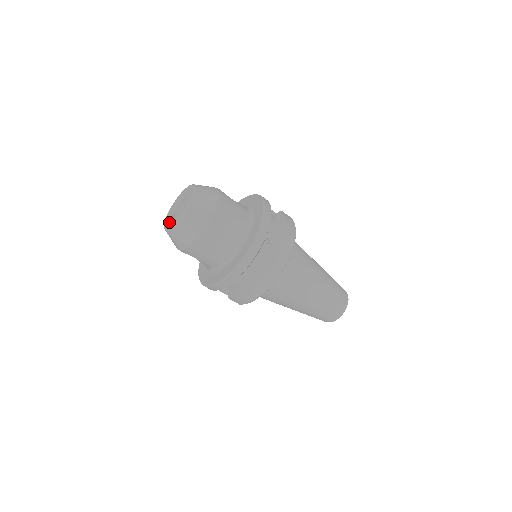
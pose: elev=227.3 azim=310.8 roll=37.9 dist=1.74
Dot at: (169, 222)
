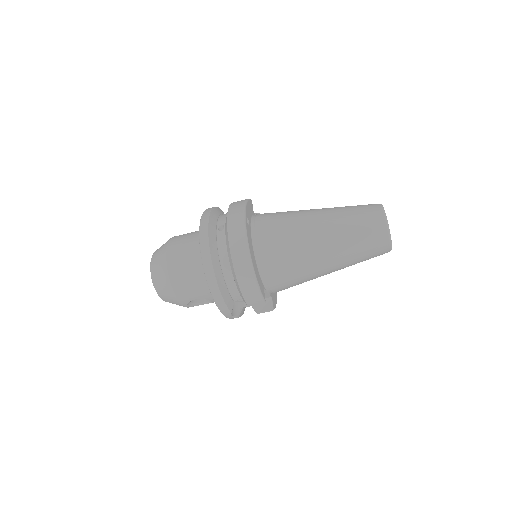
Dot at: occluded
